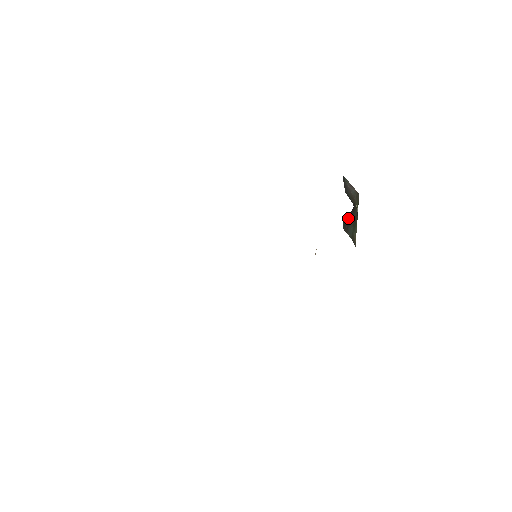
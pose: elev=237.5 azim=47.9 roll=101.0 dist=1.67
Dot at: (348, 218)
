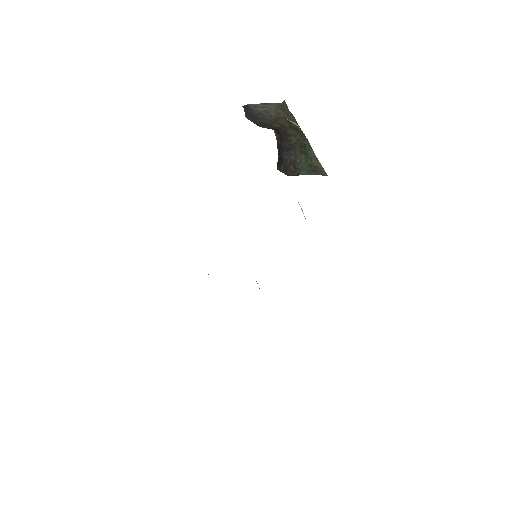
Dot at: (284, 156)
